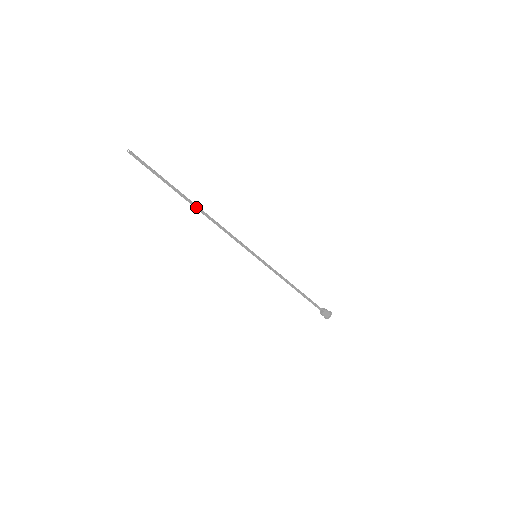
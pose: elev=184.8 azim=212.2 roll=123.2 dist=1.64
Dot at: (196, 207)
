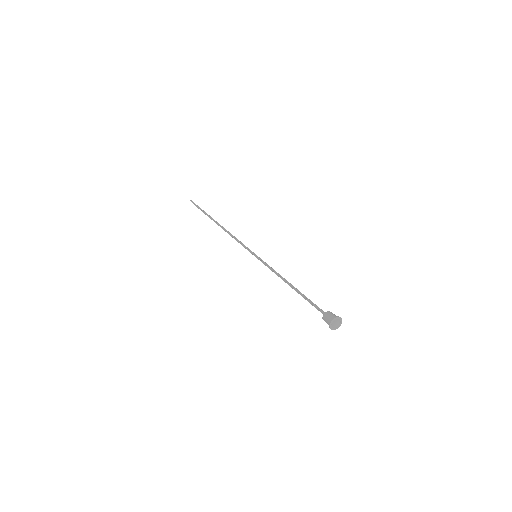
Dot at: (219, 225)
